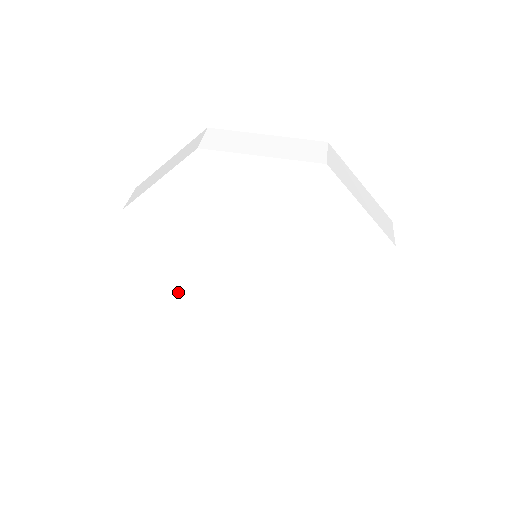
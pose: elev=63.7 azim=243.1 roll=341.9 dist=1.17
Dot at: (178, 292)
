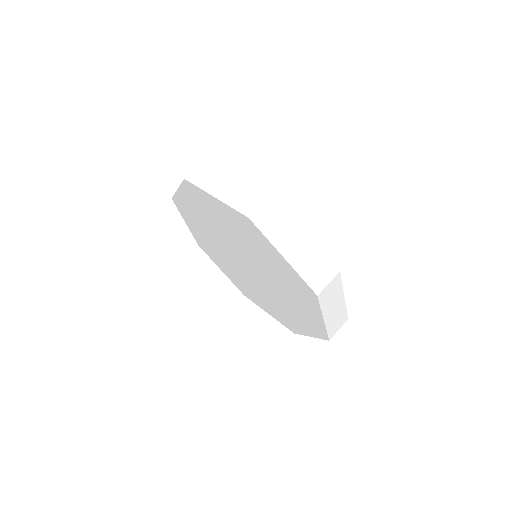
Dot at: (195, 224)
